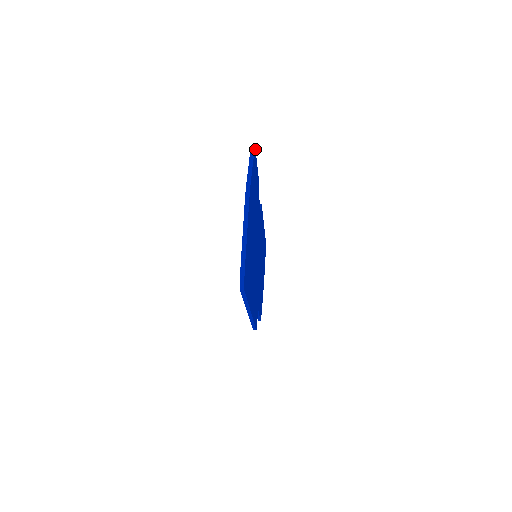
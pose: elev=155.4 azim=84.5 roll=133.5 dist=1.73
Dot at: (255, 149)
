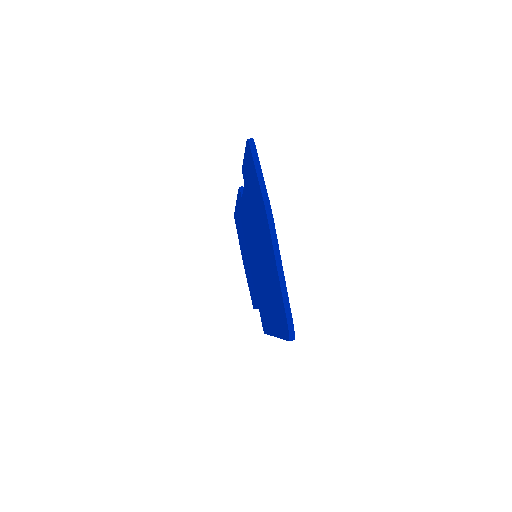
Dot at: occluded
